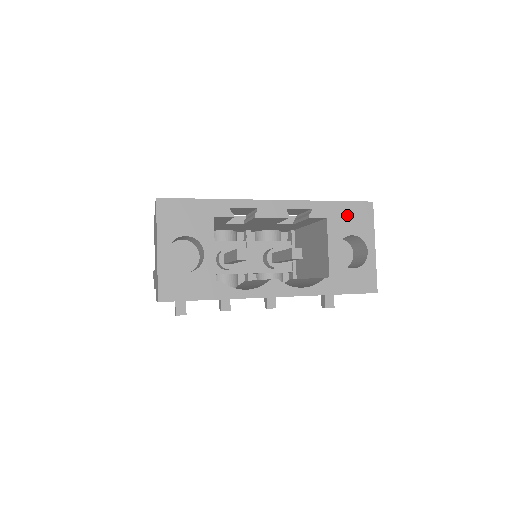
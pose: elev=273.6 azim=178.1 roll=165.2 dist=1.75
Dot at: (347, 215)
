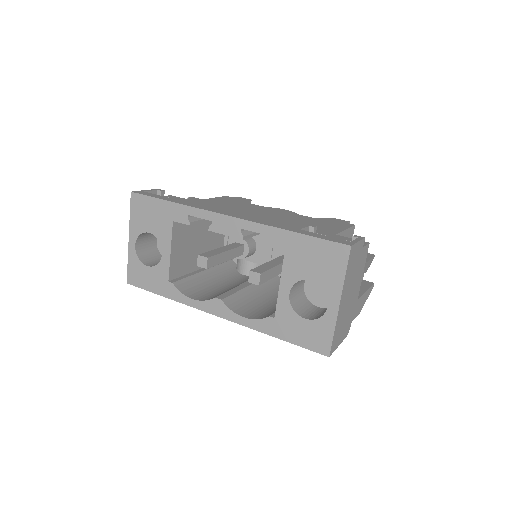
Dot at: (311, 254)
